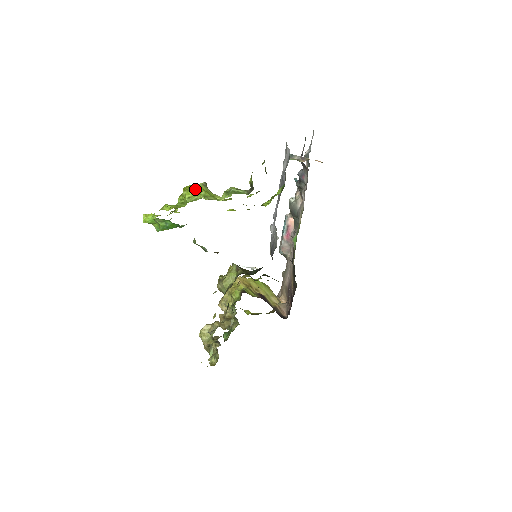
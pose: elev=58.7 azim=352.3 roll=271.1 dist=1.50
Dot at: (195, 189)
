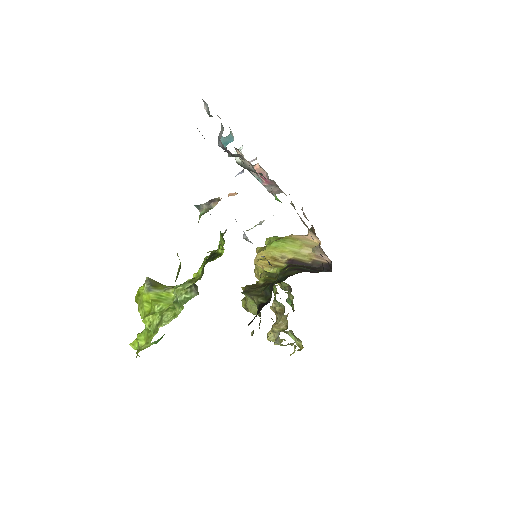
Dot at: (145, 305)
